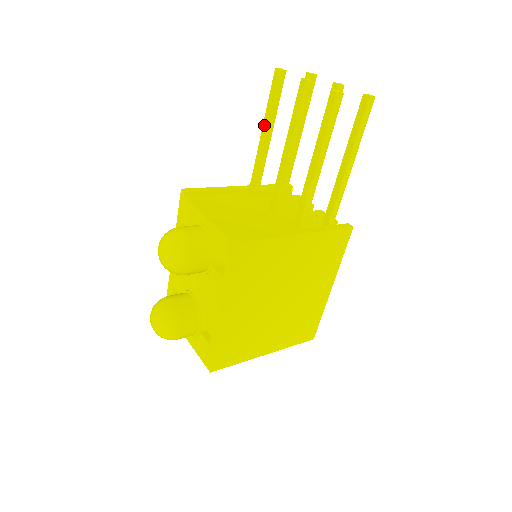
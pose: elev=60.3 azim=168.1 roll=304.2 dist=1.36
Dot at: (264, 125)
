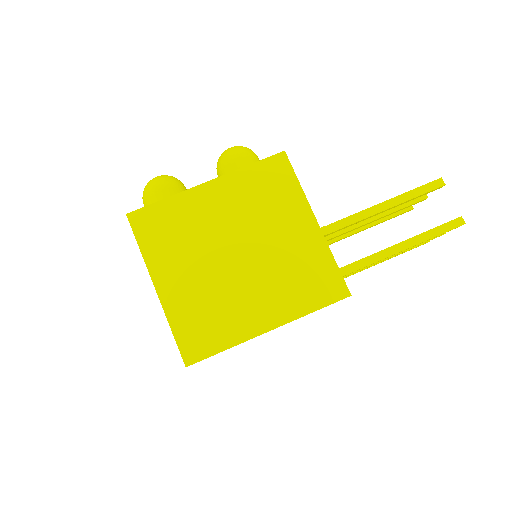
Dot at: occluded
